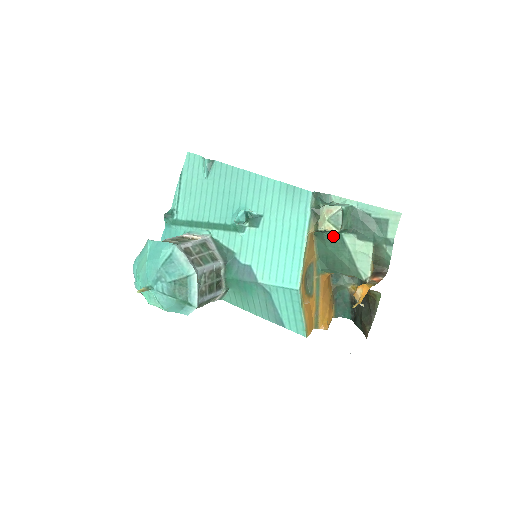
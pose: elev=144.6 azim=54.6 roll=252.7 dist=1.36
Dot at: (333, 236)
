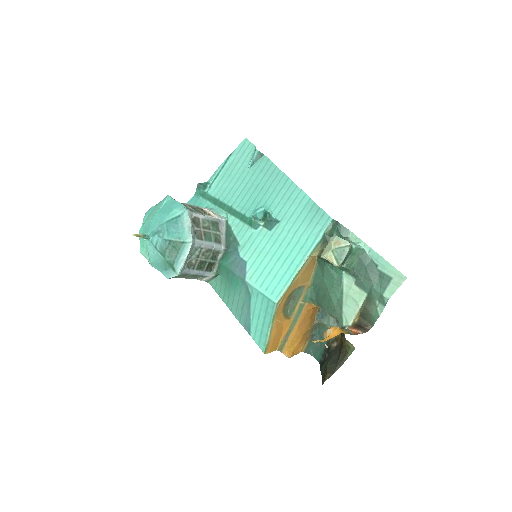
Dot at: (333, 270)
